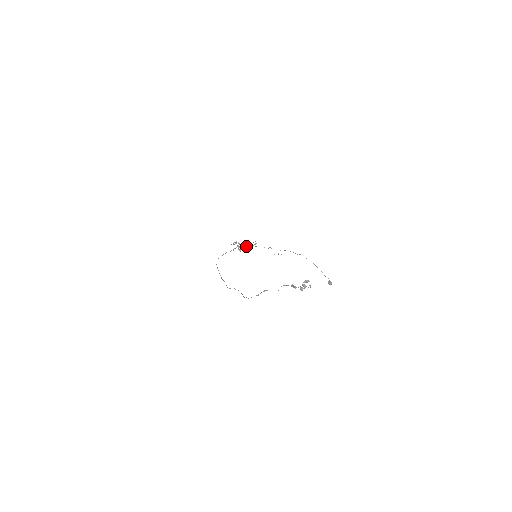
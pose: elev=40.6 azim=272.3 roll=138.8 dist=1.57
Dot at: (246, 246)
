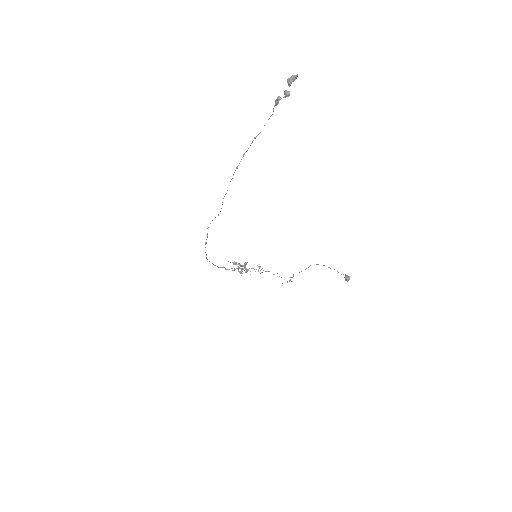
Dot at: occluded
